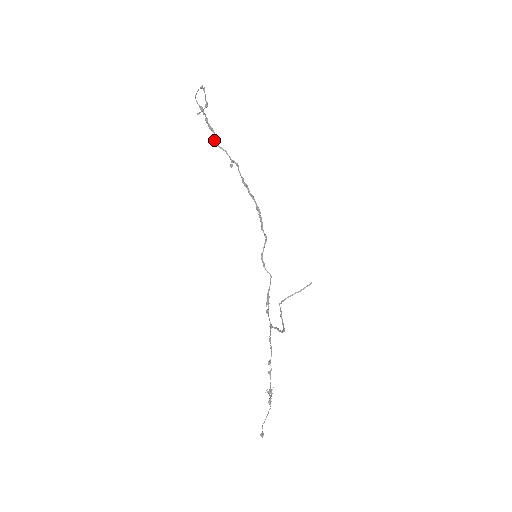
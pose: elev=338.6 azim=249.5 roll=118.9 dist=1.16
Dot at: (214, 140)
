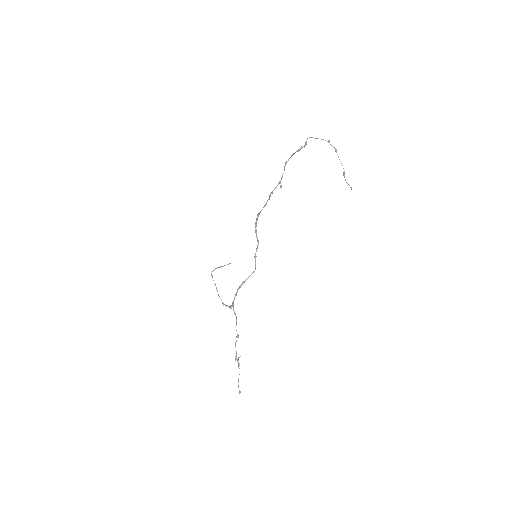
Dot at: (286, 163)
